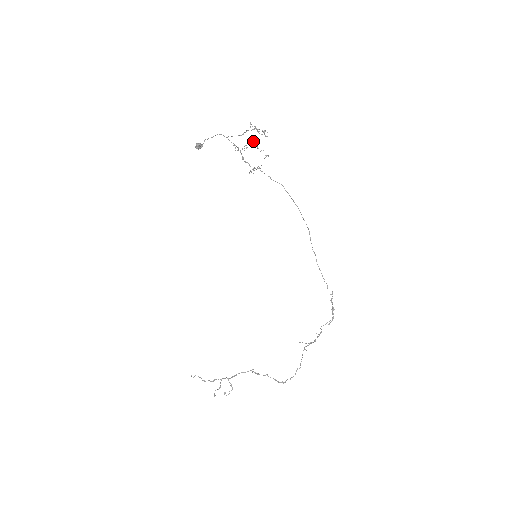
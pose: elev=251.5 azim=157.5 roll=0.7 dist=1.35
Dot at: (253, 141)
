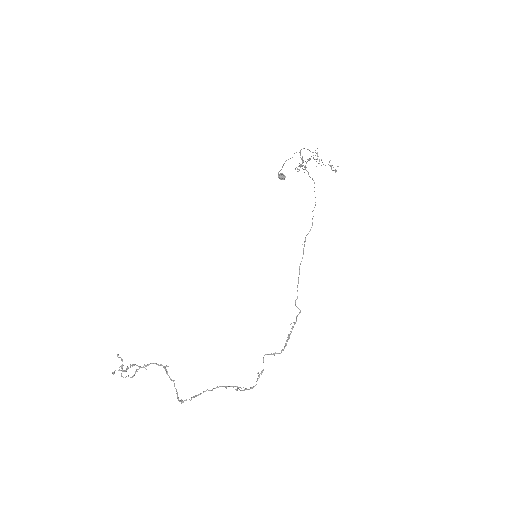
Dot at: (317, 154)
